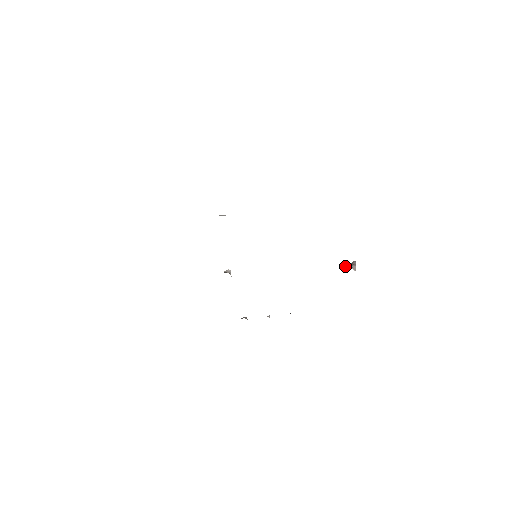
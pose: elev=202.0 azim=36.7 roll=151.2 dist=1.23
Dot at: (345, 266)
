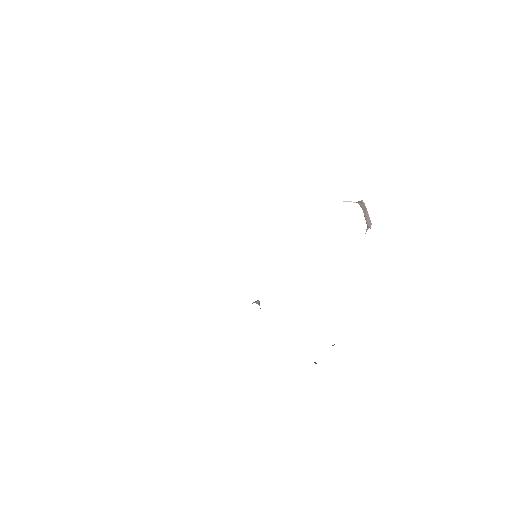
Dot at: occluded
